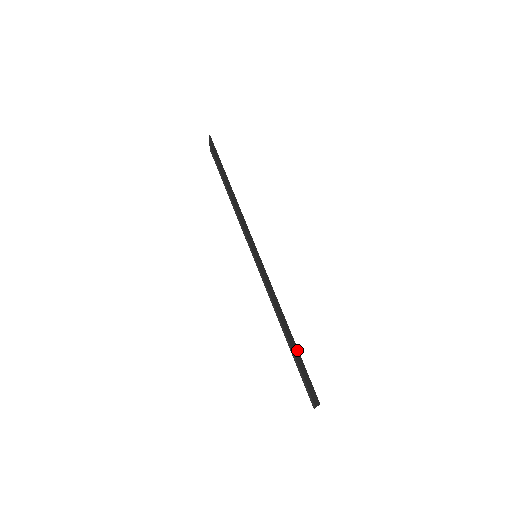
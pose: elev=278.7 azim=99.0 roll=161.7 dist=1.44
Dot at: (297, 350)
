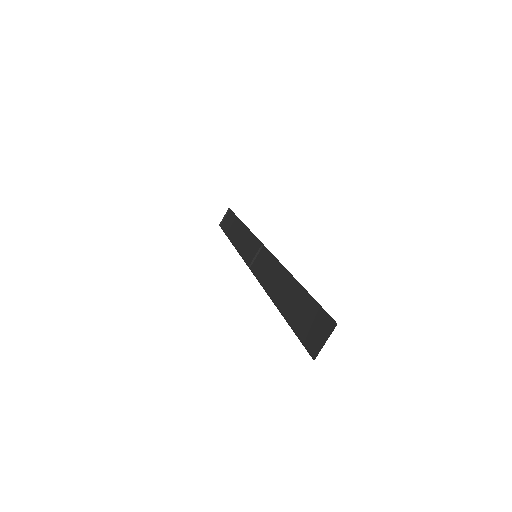
Dot at: (303, 294)
